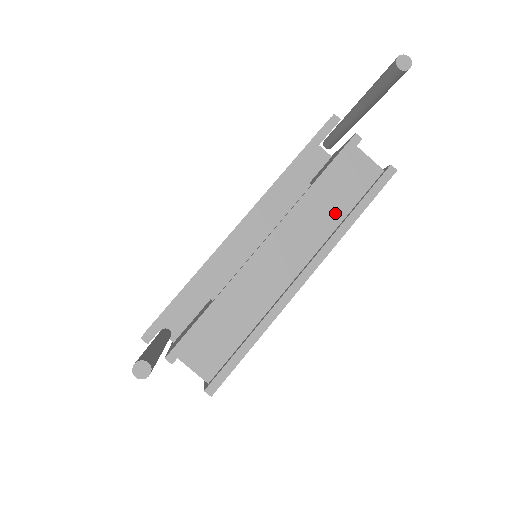
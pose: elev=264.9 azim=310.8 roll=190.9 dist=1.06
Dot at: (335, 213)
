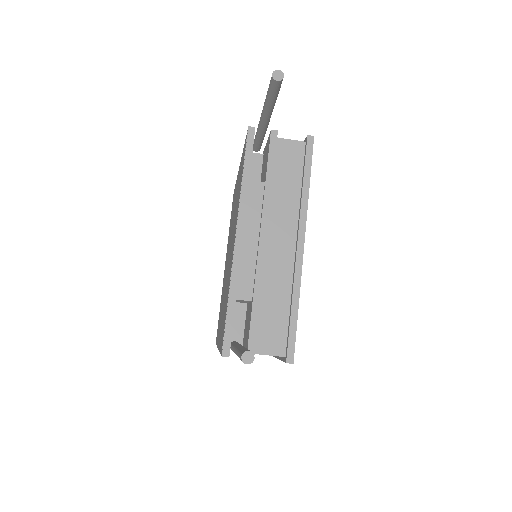
Dot at: (292, 191)
